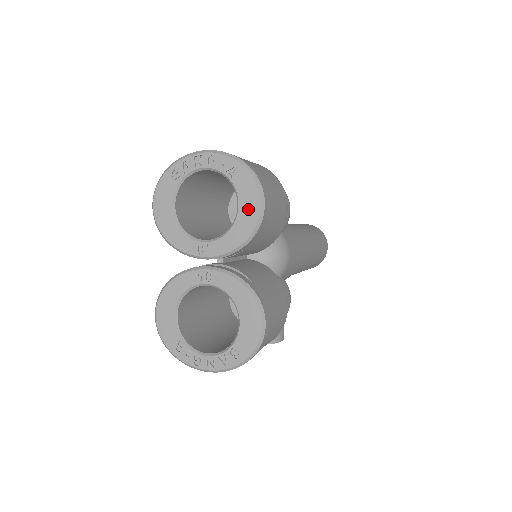
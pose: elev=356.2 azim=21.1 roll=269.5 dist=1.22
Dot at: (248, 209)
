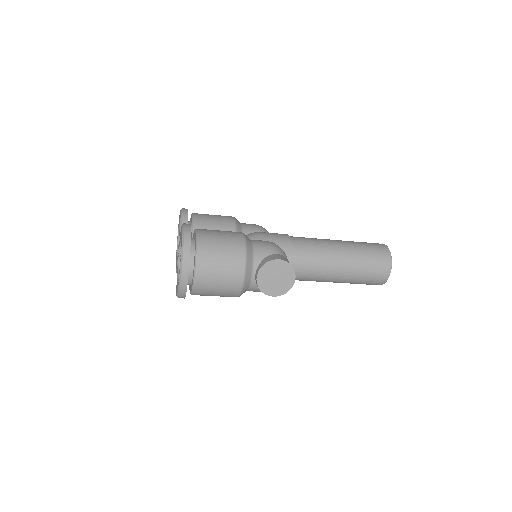
Dot at: occluded
